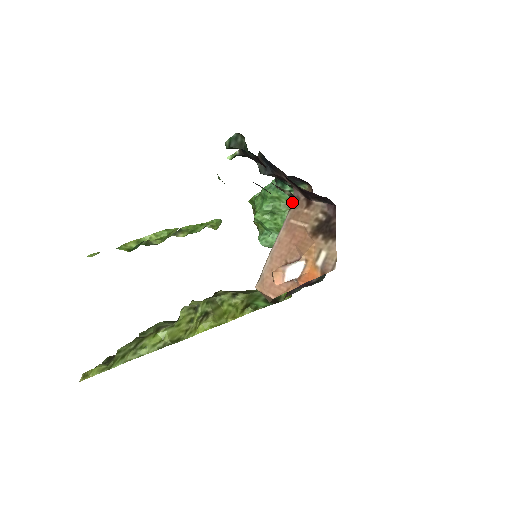
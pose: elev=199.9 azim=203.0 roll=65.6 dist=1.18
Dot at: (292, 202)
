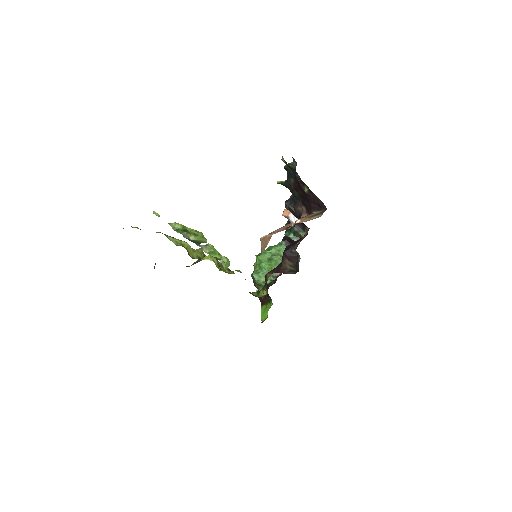
Dot at: occluded
